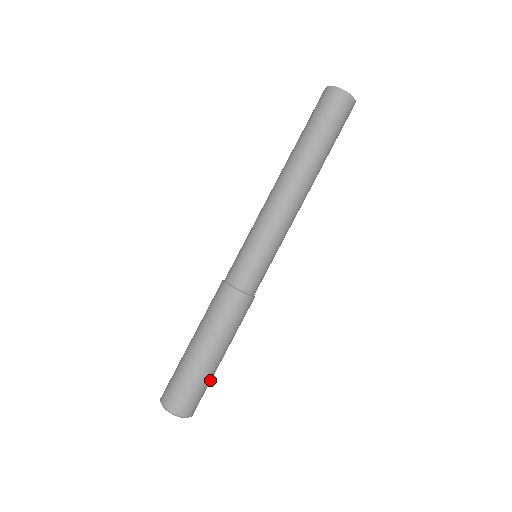
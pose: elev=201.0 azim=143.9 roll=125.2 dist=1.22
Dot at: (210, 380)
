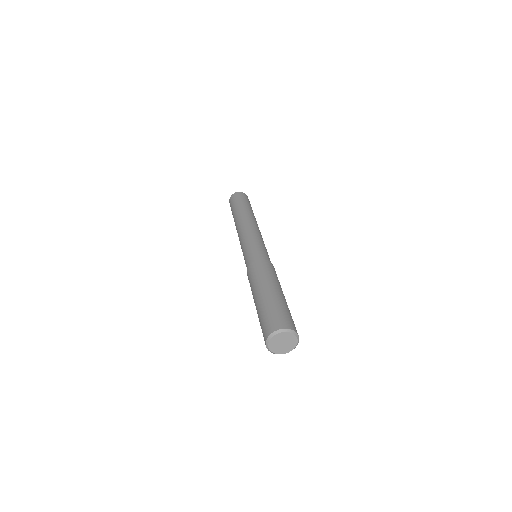
Dot at: occluded
